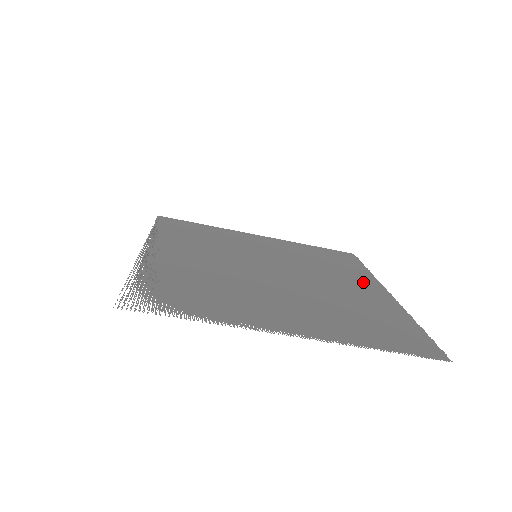
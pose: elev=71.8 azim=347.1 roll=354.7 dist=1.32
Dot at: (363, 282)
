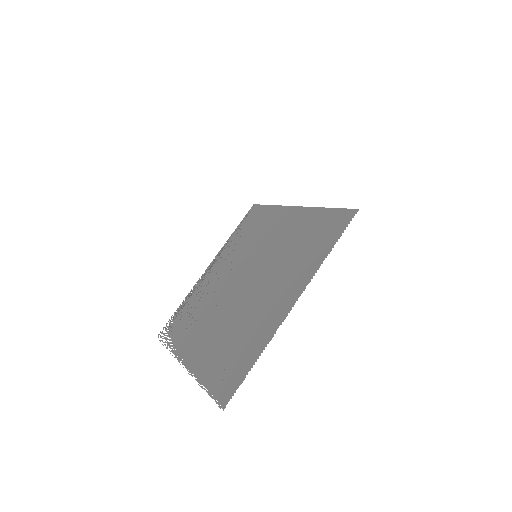
Dot at: (292, 285)
